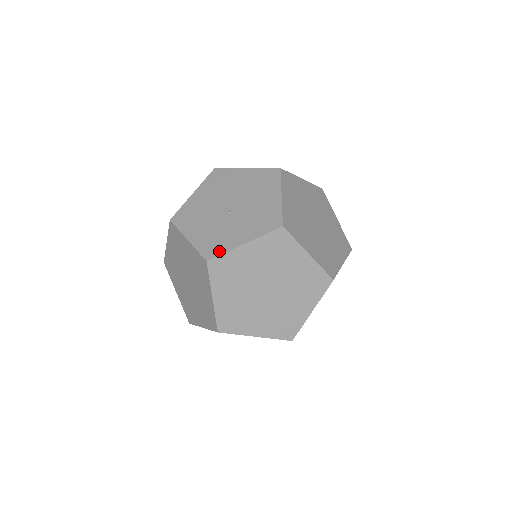
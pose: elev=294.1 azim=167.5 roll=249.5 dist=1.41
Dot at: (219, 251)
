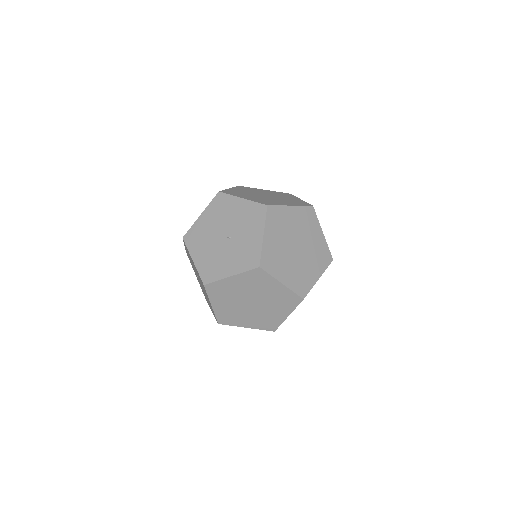
Dot at: (257, 255)
